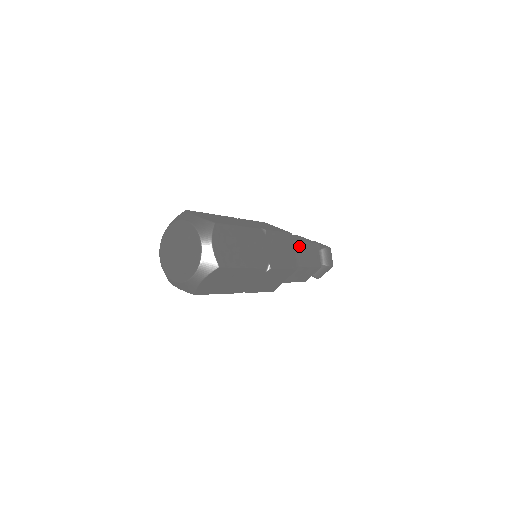
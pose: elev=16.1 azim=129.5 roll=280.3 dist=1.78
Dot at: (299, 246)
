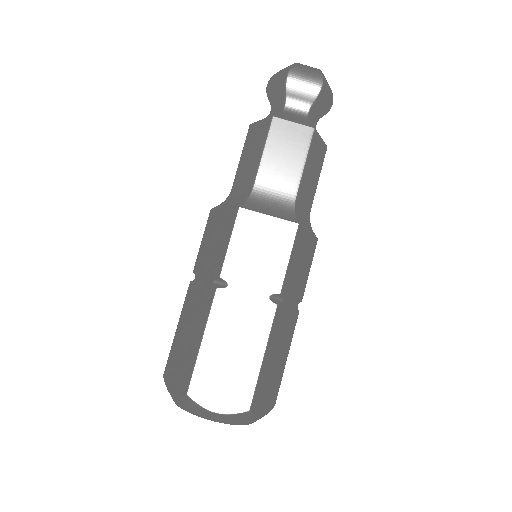
Dot at: (302, 191)
